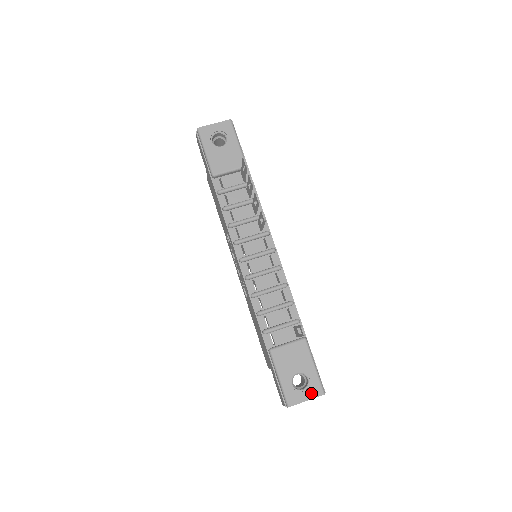
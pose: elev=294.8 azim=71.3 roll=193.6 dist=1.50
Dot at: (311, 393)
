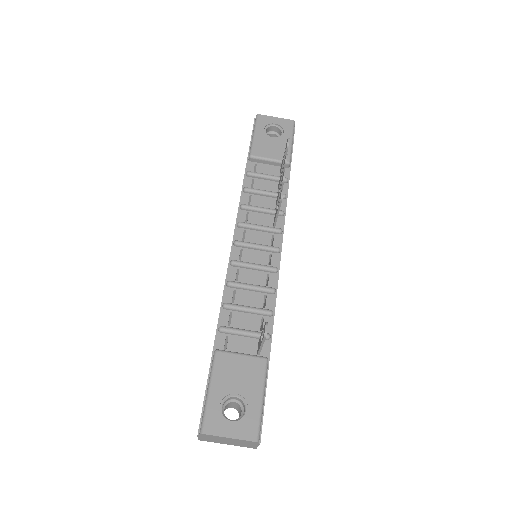
Dot at: (240, 430)
